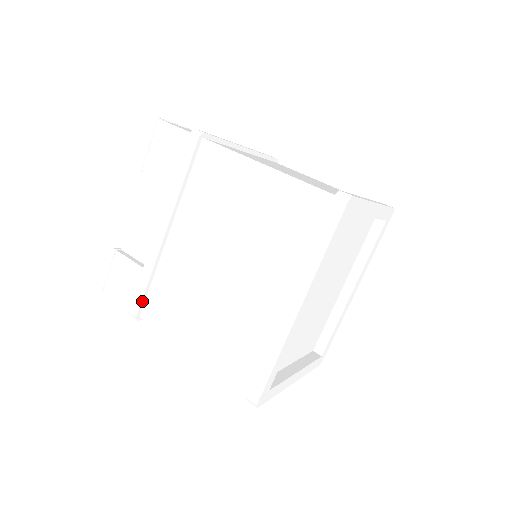
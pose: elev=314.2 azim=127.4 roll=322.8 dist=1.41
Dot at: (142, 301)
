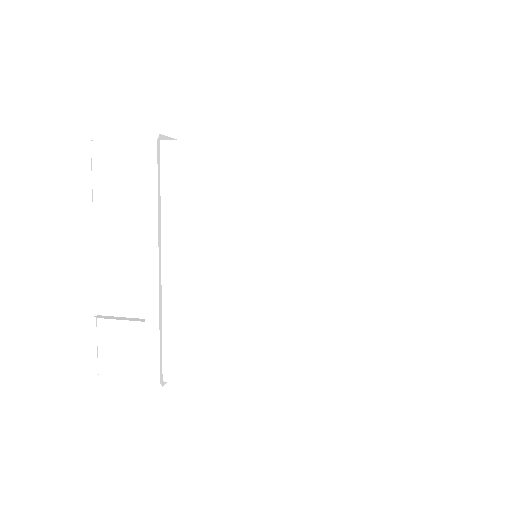
Dot at: (160, 361)
